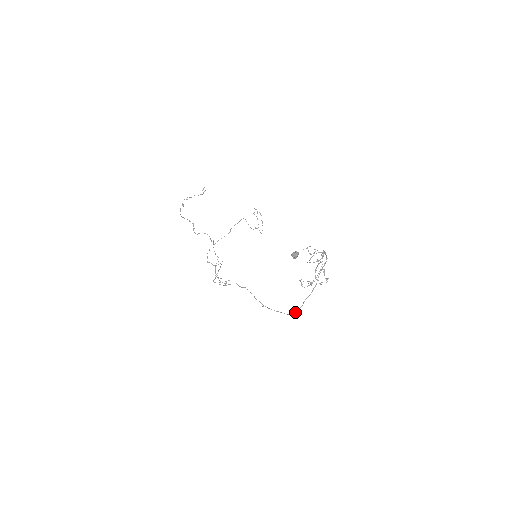
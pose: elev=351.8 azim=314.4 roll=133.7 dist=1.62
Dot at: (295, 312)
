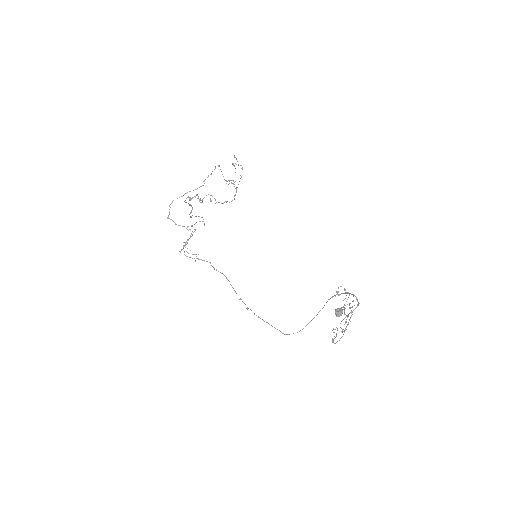
Dot at: occluded
